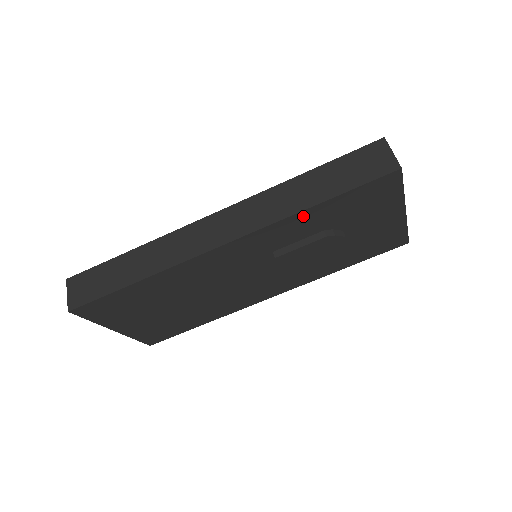
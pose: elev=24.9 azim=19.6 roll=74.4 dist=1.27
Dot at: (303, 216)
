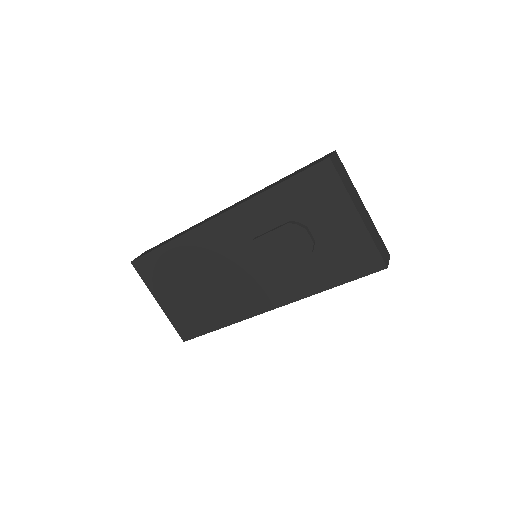
Dot at: (267, 198)
